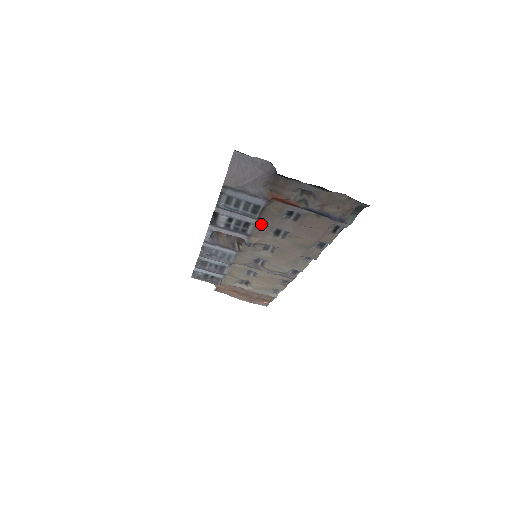
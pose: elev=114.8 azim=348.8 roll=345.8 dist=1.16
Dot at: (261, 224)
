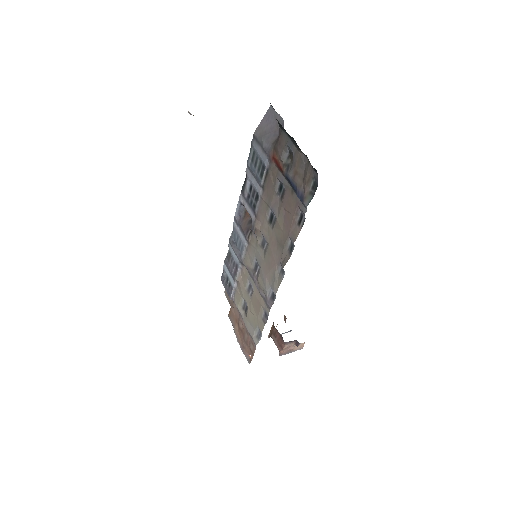
Dot at: (264, 200)
